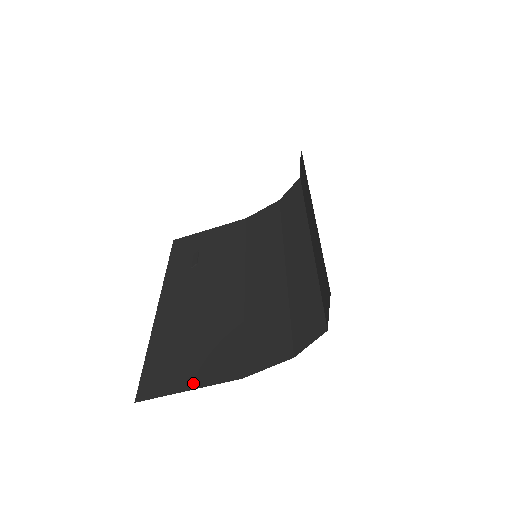
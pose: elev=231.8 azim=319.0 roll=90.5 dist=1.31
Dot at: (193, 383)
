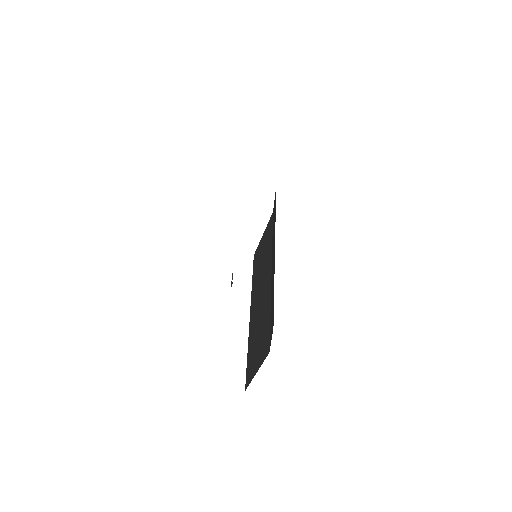
Dot at: (257, 366)
